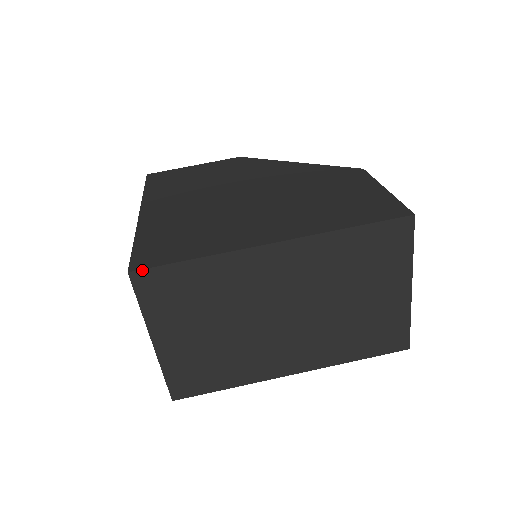
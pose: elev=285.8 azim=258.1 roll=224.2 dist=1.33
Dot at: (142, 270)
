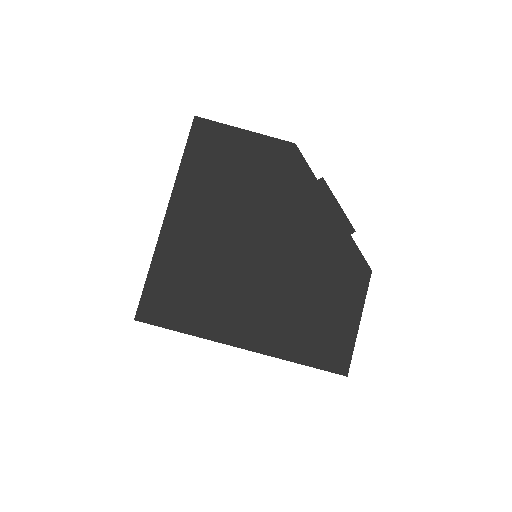
Dot at: occluded
